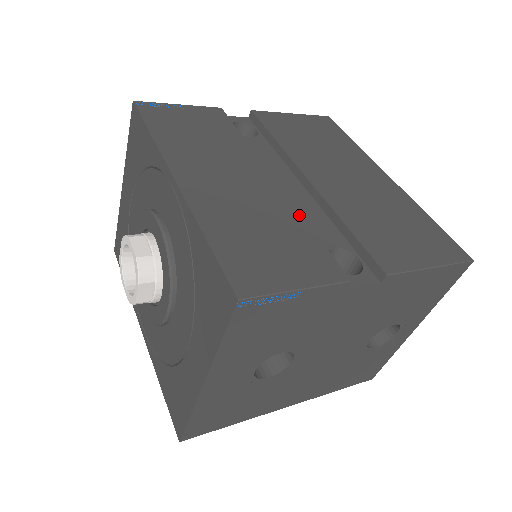
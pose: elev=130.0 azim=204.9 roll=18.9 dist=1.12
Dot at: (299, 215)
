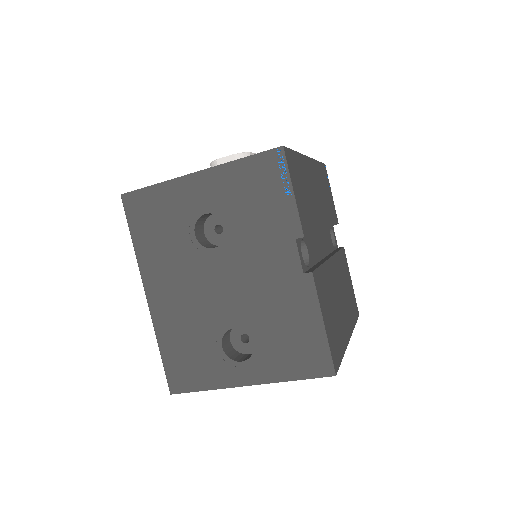
Dot at: (317, 229)
